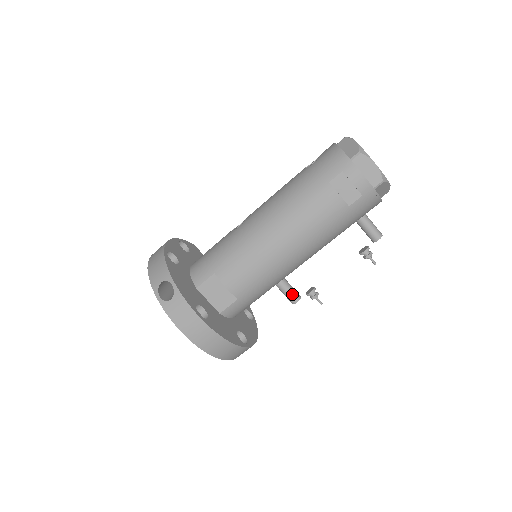
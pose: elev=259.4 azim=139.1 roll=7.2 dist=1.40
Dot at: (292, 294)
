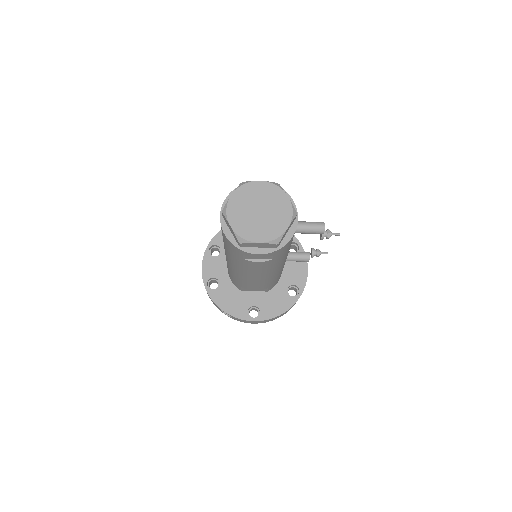
Dot at: (301, 261)
